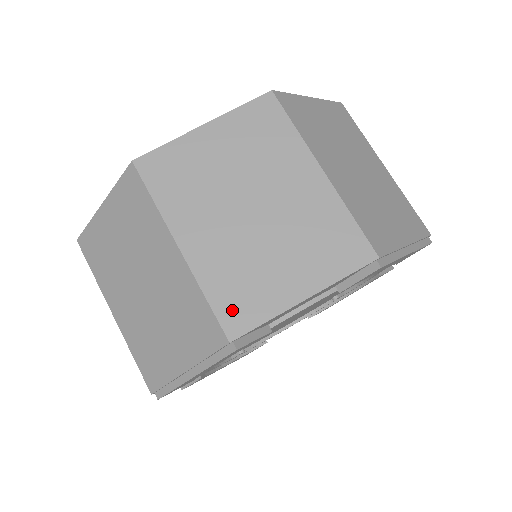
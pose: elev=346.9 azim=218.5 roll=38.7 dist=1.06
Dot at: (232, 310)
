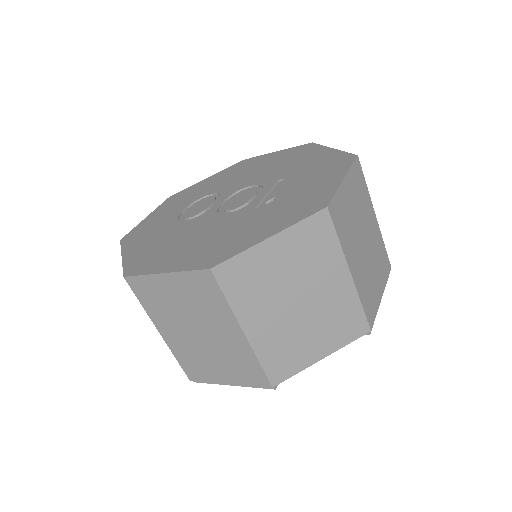
Dot at: (276, 369)
